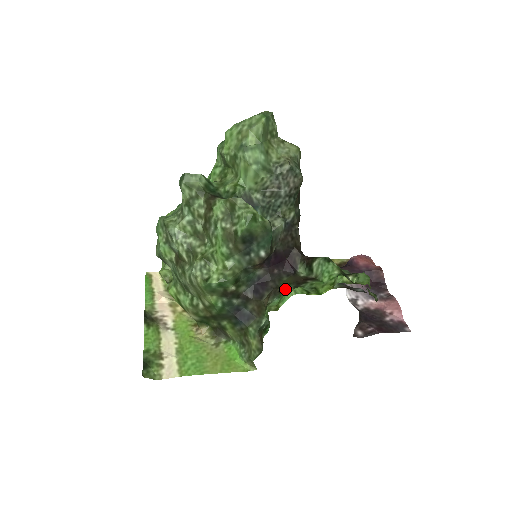
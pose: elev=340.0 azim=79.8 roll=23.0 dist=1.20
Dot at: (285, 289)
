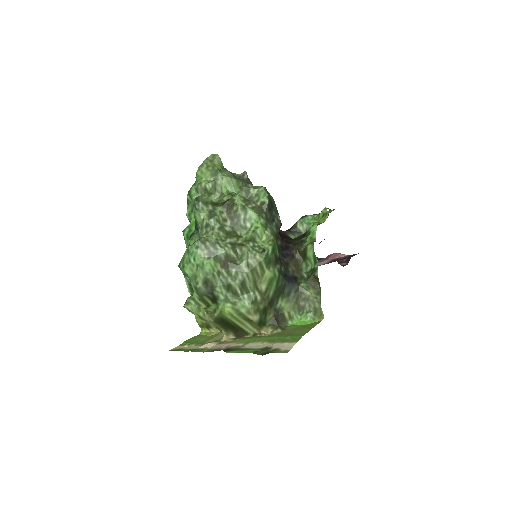
Dot at: (302, 240)
